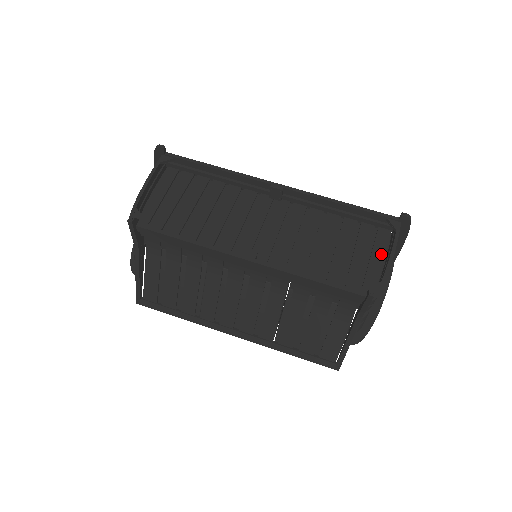
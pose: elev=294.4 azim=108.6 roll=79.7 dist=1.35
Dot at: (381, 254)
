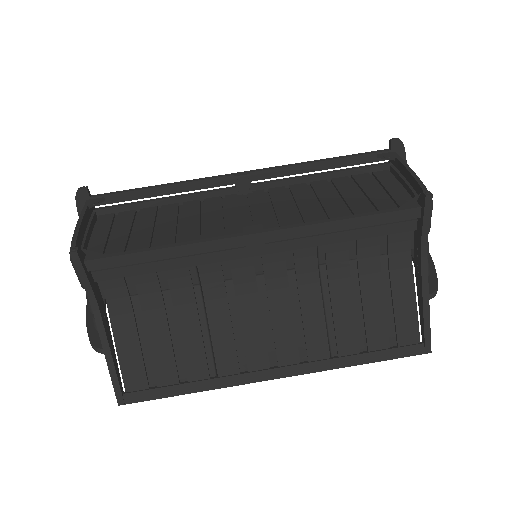
Dot at: (396, 186)
